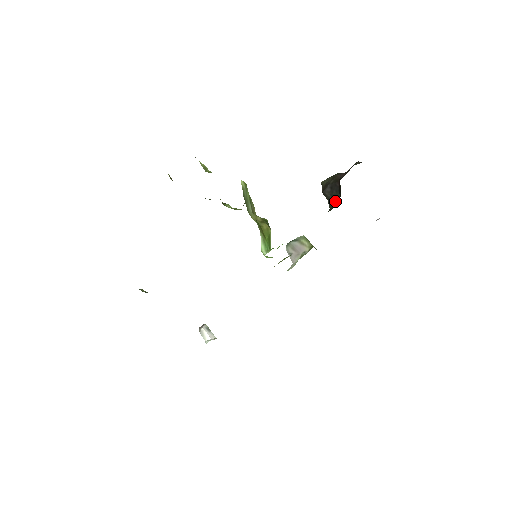
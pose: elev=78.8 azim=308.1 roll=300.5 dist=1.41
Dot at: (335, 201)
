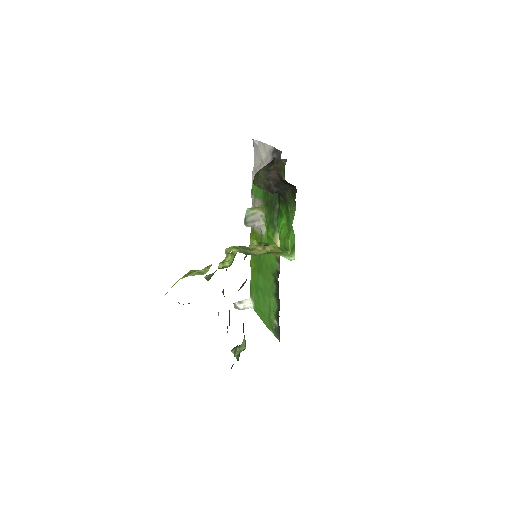
Dot at: (287, 190)
